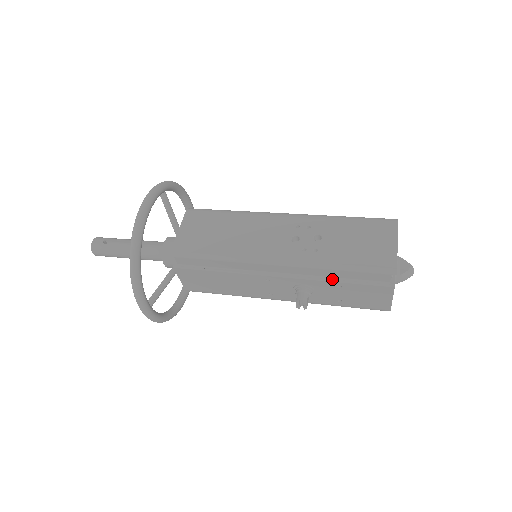
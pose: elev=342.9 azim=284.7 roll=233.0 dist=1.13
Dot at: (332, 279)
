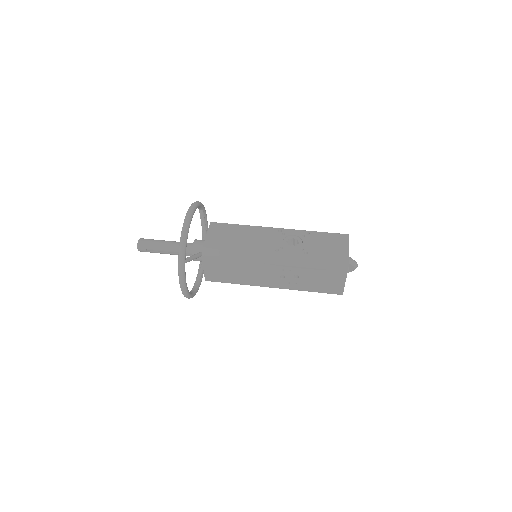
Dot at: occluded
